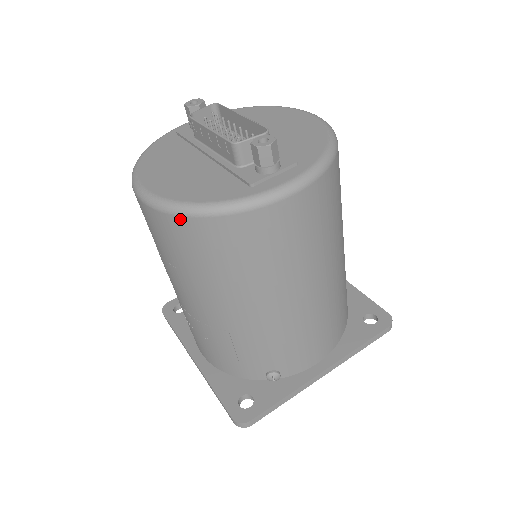
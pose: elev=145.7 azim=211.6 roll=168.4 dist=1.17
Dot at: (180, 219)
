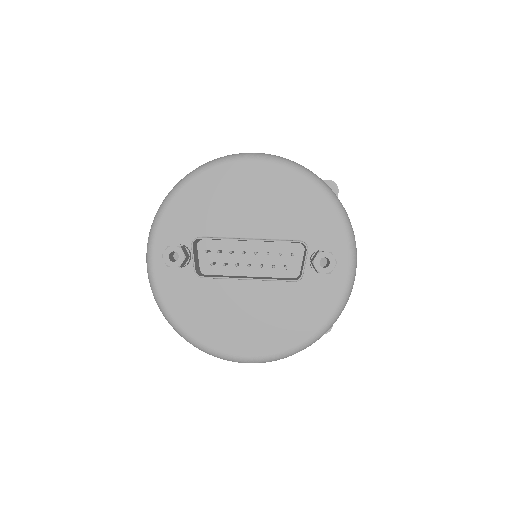
Dot at: (305, 348)
